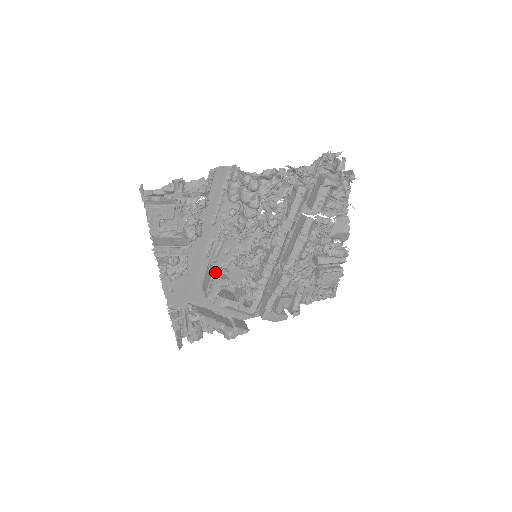
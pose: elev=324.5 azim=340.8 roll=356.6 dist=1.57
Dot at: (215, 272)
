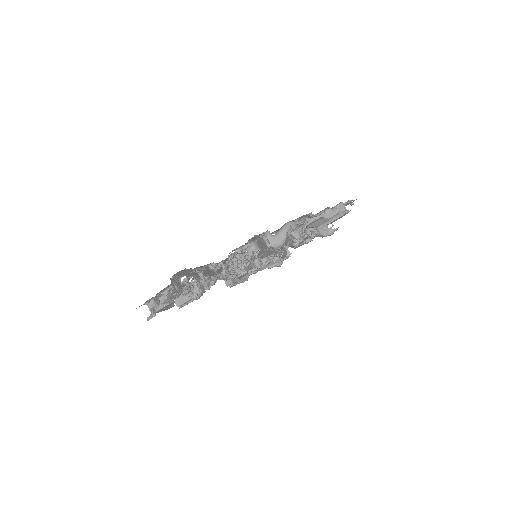
Dot at: occluded
